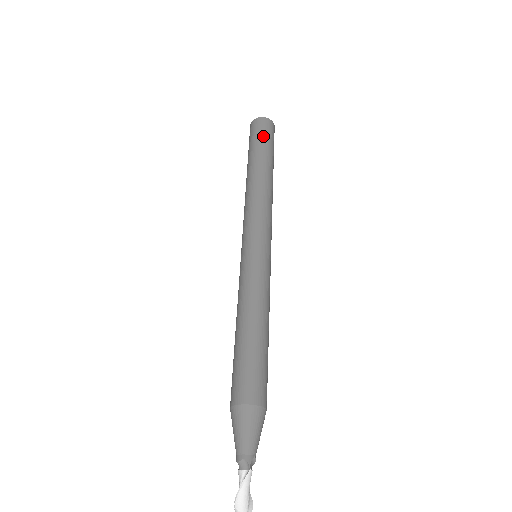
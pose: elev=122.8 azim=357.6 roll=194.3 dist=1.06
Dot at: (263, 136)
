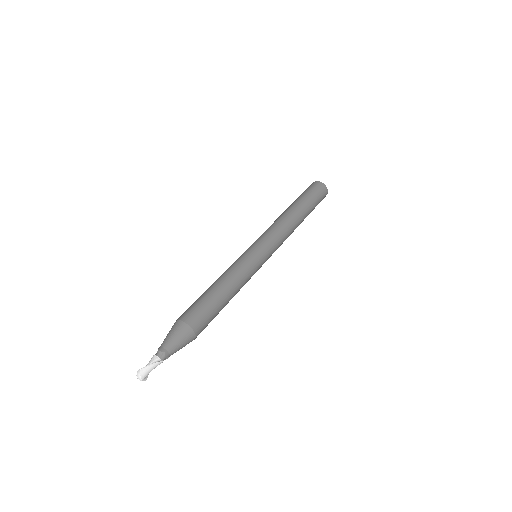
Dot at: (317, 197)
